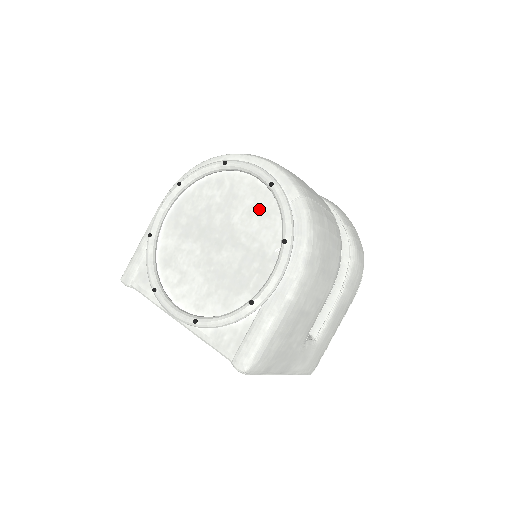
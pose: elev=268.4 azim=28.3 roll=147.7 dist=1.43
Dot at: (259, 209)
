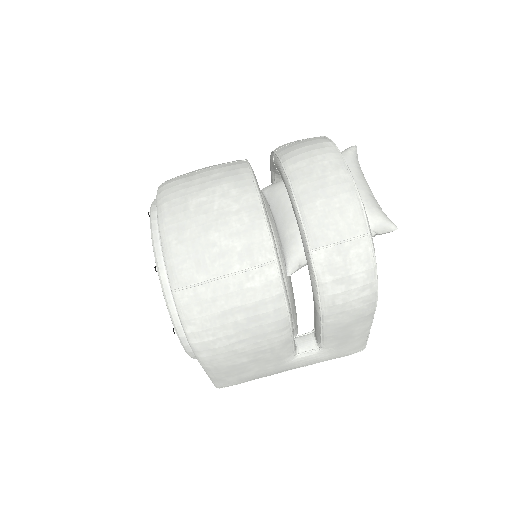
Dot at: occluded
